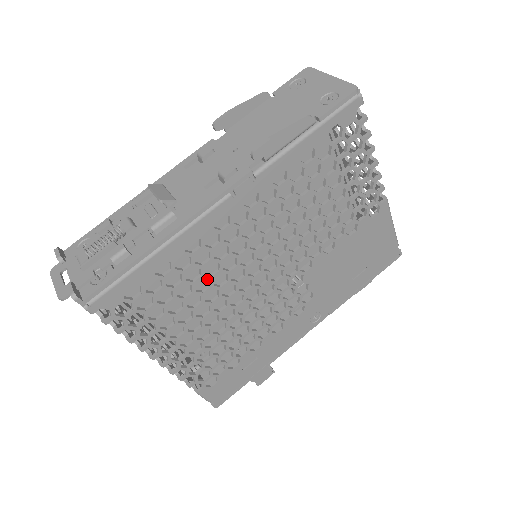
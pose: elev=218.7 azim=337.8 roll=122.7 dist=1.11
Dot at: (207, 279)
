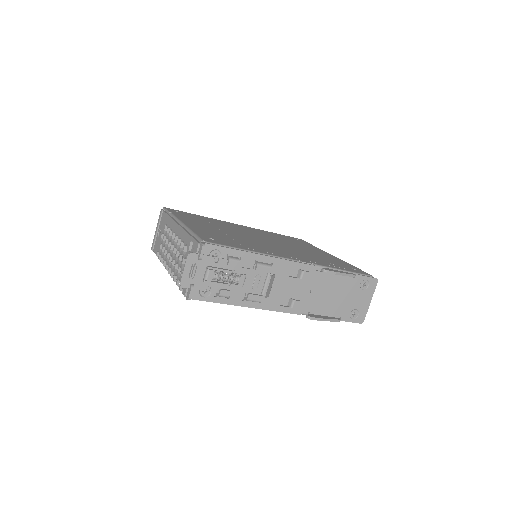
Dot at: occluded
